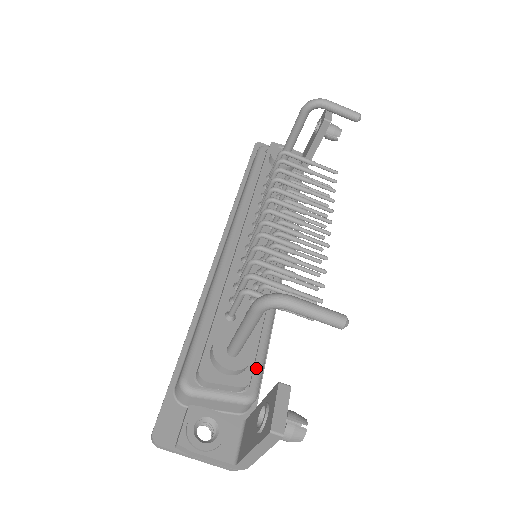
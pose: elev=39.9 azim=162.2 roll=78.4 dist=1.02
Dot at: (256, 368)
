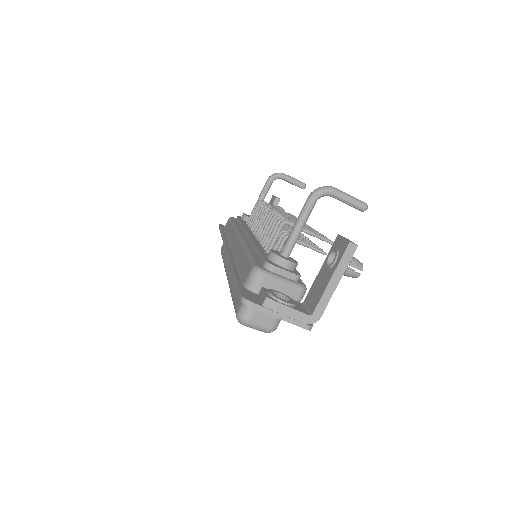
Dot at: occluded
